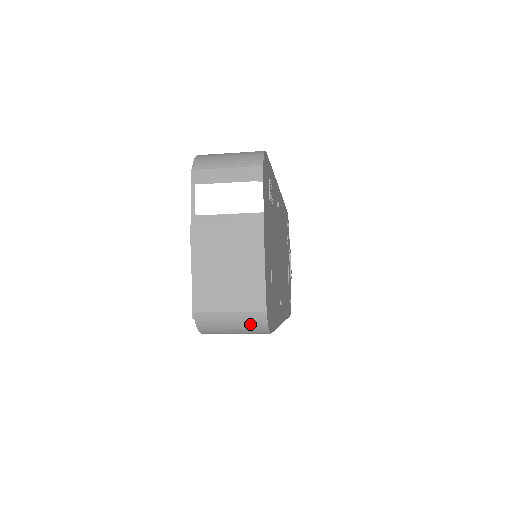
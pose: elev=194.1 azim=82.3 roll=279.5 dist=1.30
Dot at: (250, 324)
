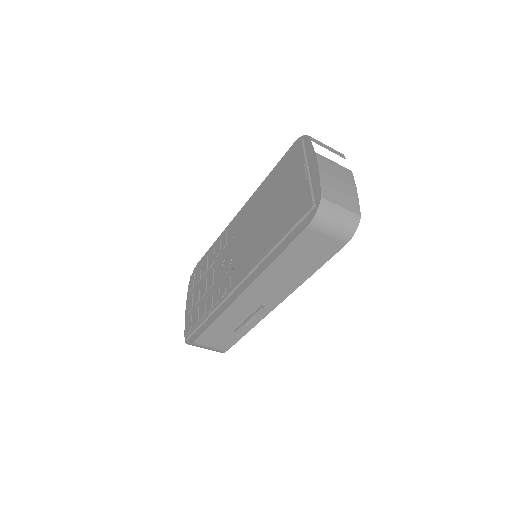
Dot at: (349, 222)
